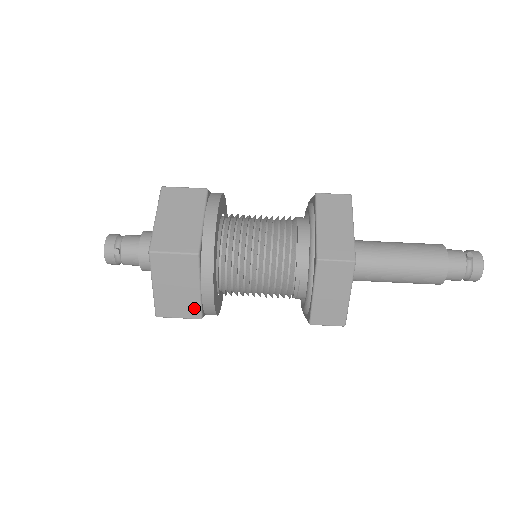
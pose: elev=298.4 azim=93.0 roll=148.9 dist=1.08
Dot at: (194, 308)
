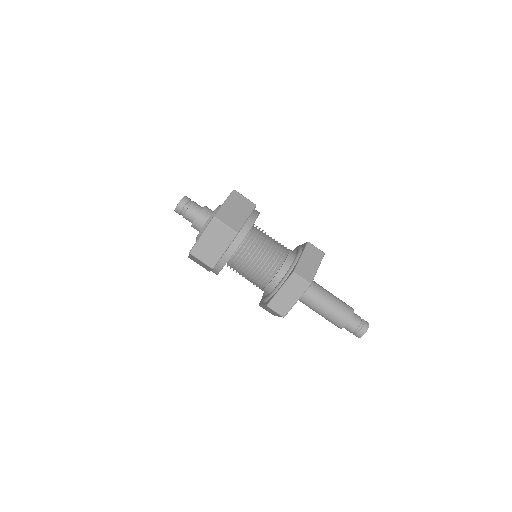
Dot at: (213, 260)
